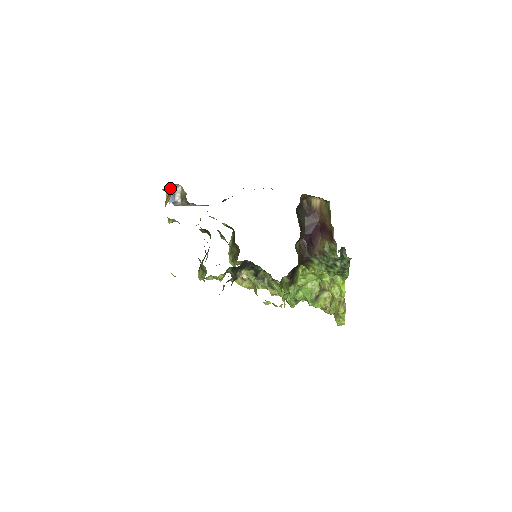
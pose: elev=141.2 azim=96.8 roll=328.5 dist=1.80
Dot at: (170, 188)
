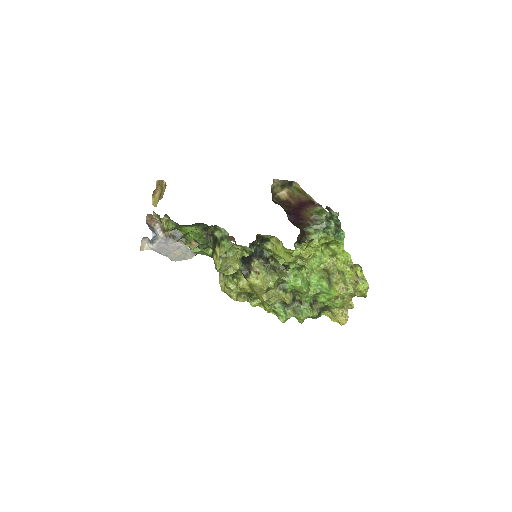
Dot at: (148, 225)
